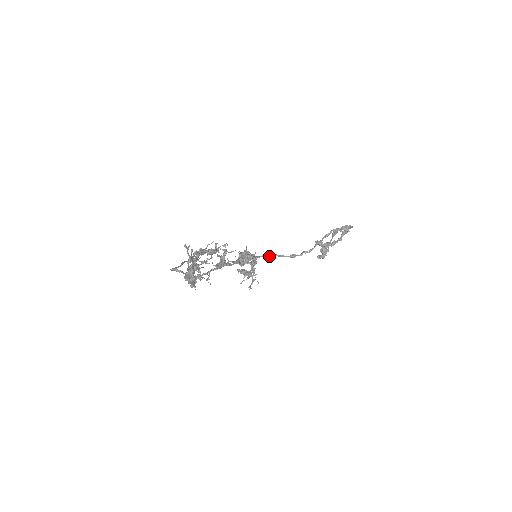
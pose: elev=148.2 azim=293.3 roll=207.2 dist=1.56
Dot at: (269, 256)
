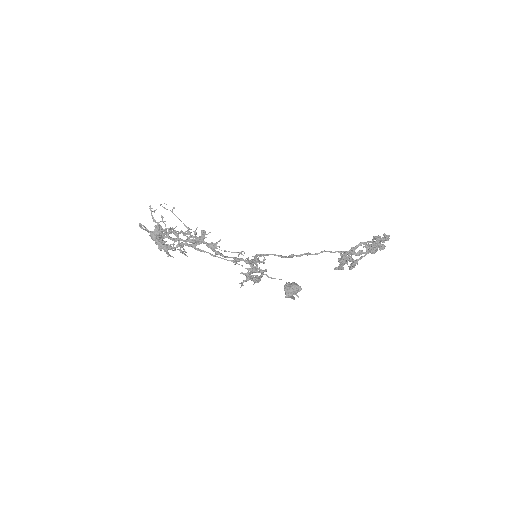
Dot at: (266, 255)
